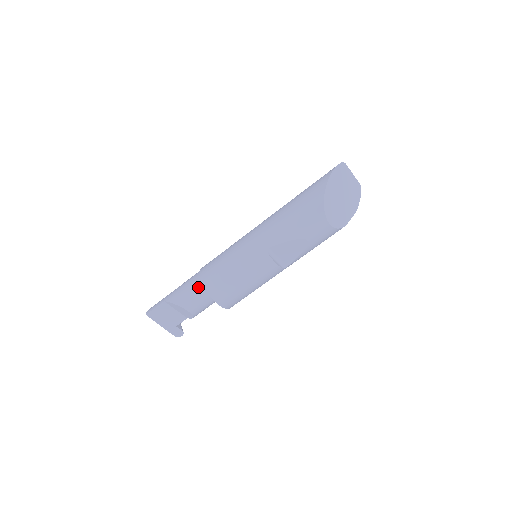
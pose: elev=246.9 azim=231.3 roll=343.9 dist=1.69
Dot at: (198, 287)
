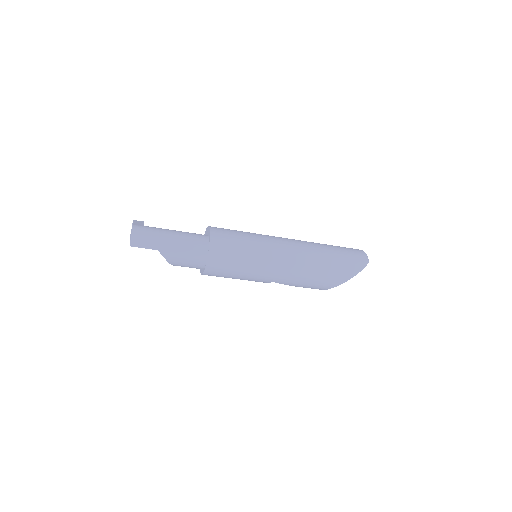
Dot at: (199, 266)
